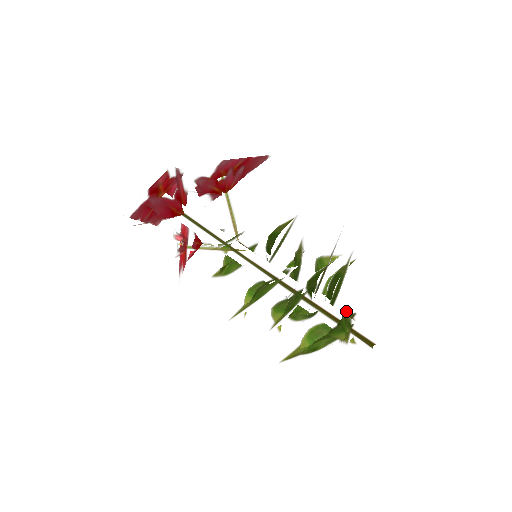
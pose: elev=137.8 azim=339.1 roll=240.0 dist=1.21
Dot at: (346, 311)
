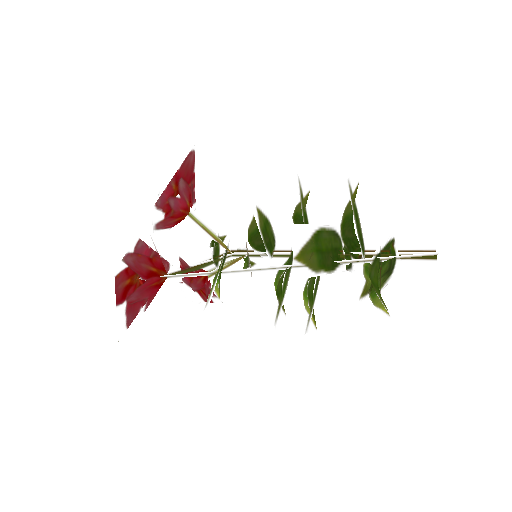
Dot at: (380, 247)
